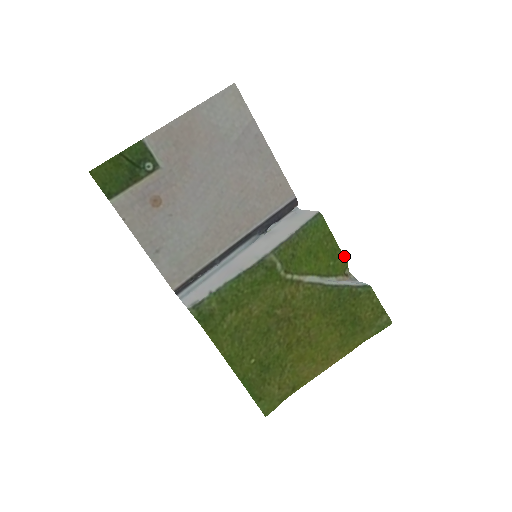
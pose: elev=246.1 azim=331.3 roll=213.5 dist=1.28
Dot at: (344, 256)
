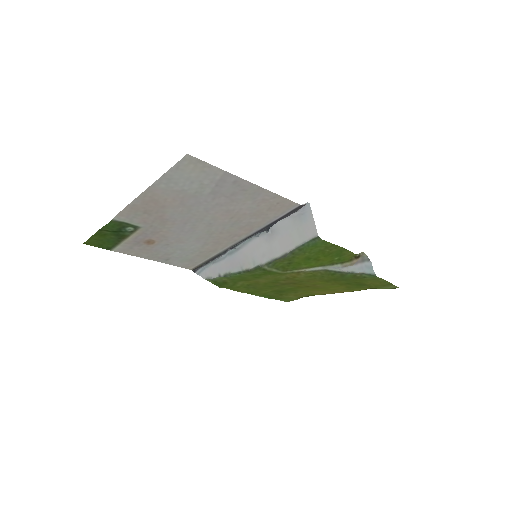
Dot at: (352, 253)
